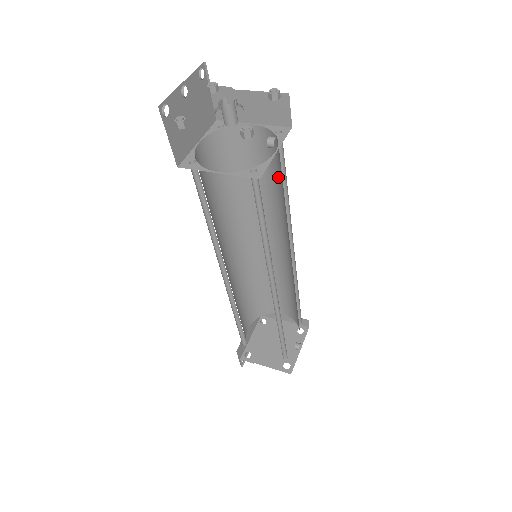
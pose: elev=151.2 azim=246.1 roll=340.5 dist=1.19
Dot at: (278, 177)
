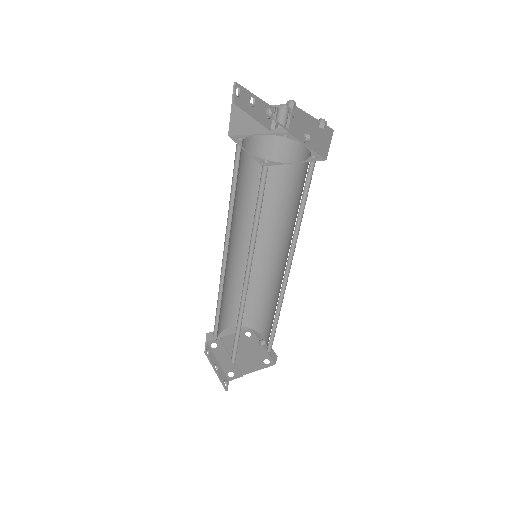
Dot at: (274, 177)
